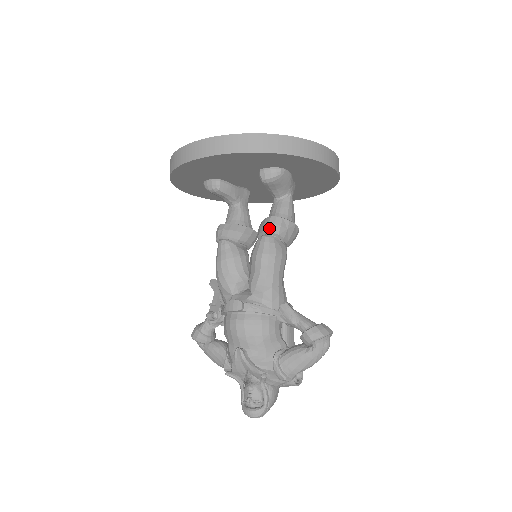
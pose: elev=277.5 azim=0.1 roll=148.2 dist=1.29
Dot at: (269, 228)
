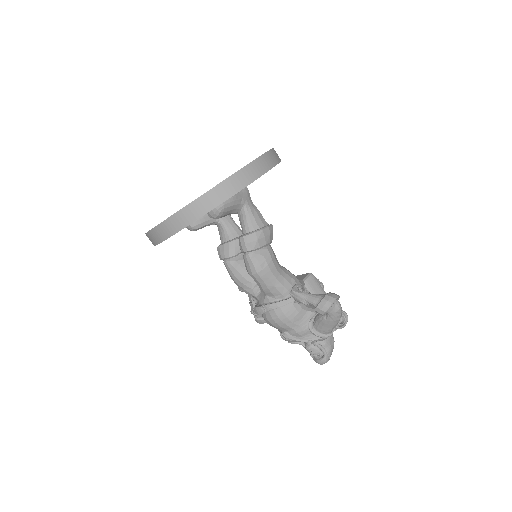
Dot at: (243, 249)
